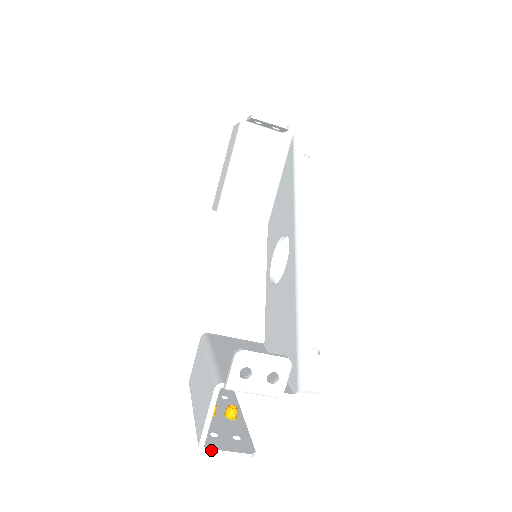
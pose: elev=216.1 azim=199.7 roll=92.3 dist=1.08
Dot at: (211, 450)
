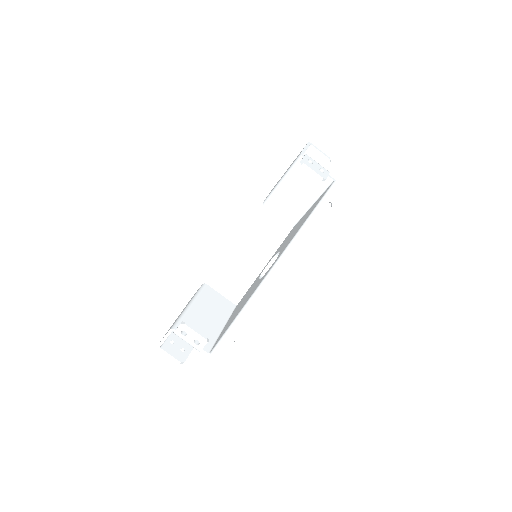
Dot at: (163, 350)
